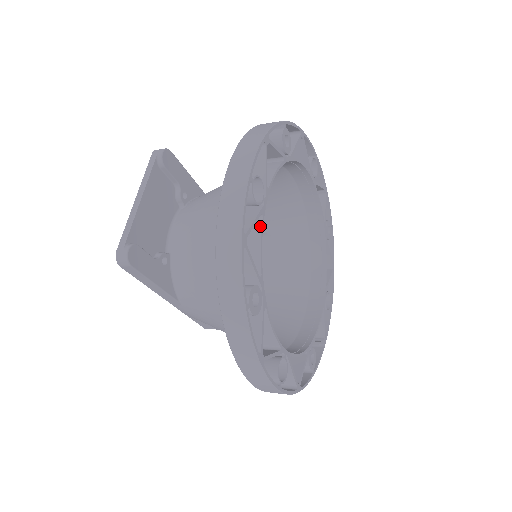
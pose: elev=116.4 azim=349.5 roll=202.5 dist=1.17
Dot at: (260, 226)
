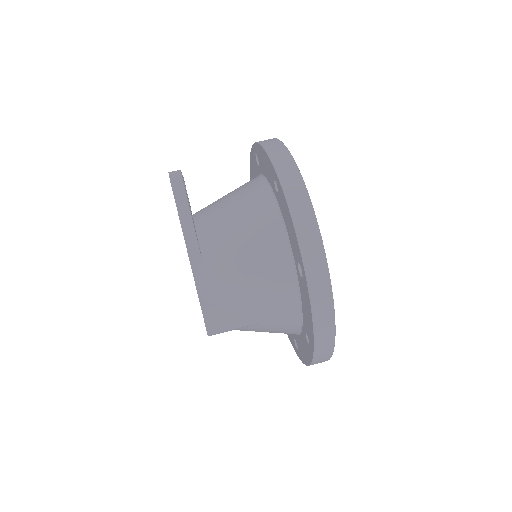
Dot at: occluded
